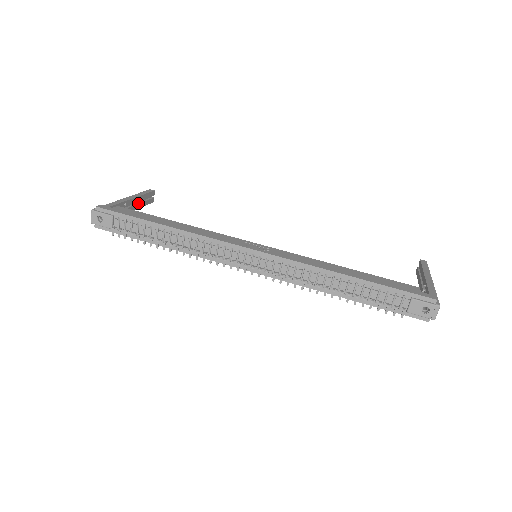
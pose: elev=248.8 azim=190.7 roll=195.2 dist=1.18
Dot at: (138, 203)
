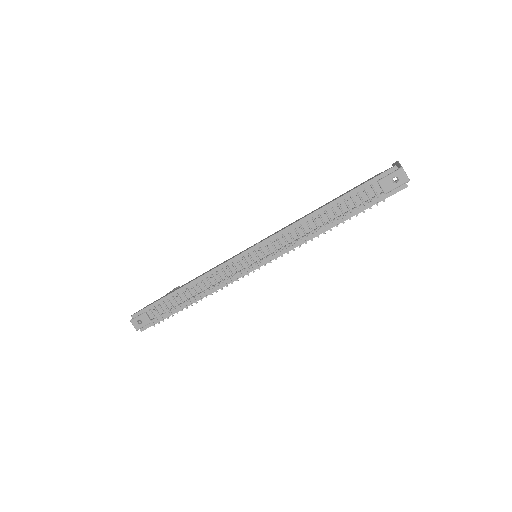
Dot at: occluded
